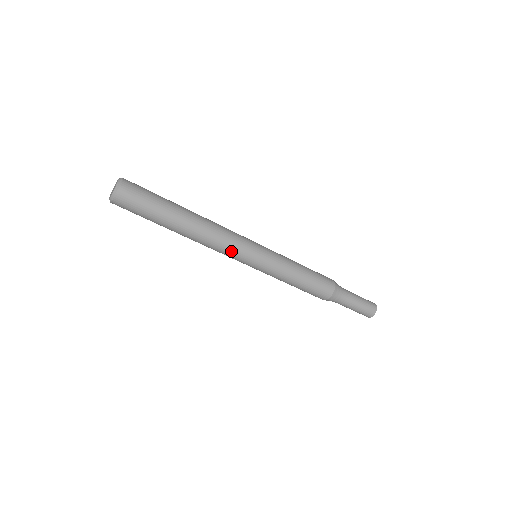
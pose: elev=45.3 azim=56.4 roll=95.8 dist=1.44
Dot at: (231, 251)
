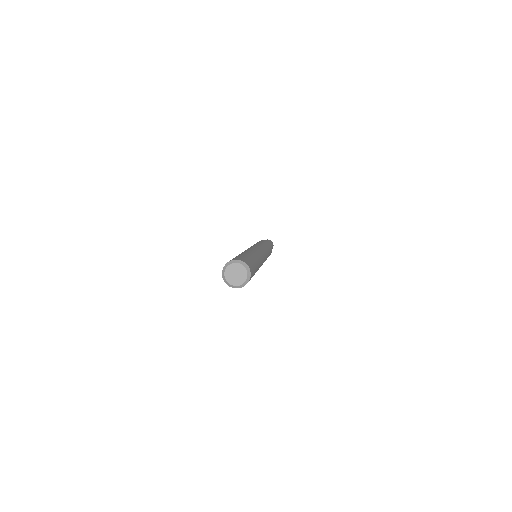
Dot at: occluded
